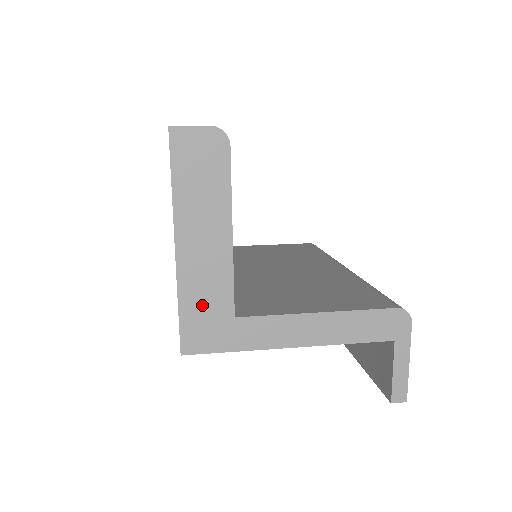
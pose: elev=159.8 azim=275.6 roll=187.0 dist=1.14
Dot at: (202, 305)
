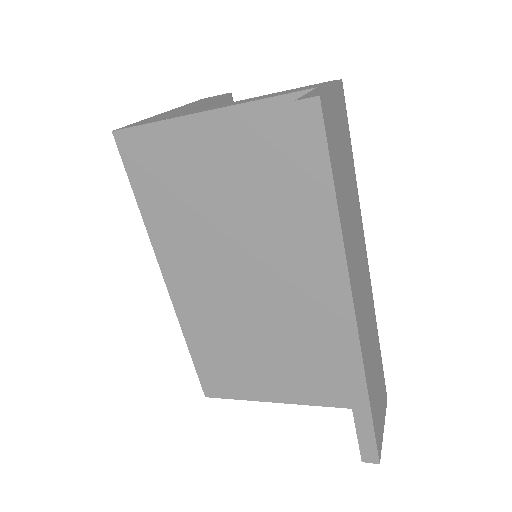
Dot at: (155, 118)
